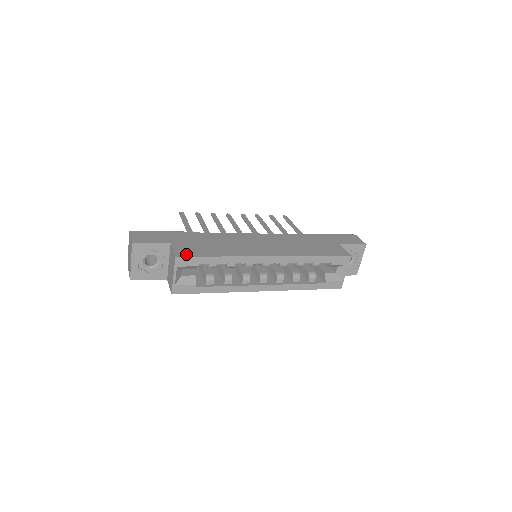
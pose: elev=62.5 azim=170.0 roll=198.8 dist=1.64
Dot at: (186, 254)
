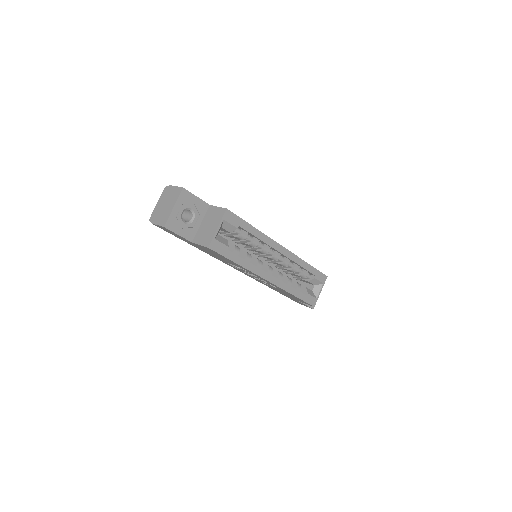
Dot at: (231, 212)
